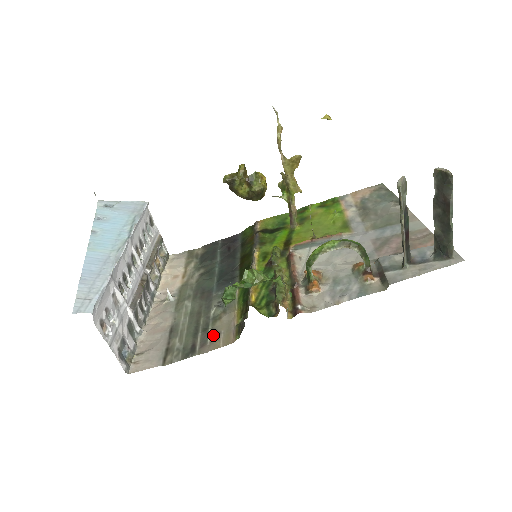
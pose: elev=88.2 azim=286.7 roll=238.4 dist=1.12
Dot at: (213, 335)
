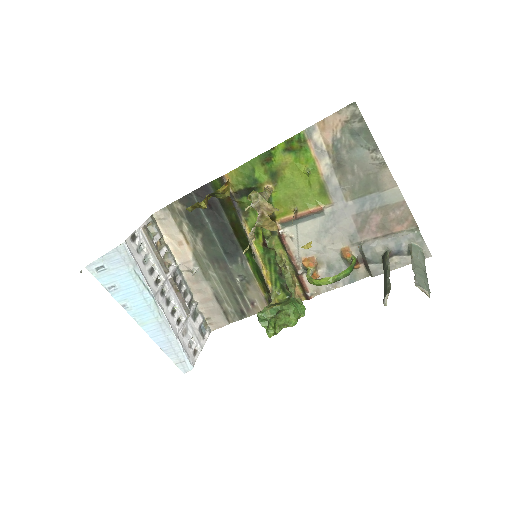
Dot at: (251, 303)
